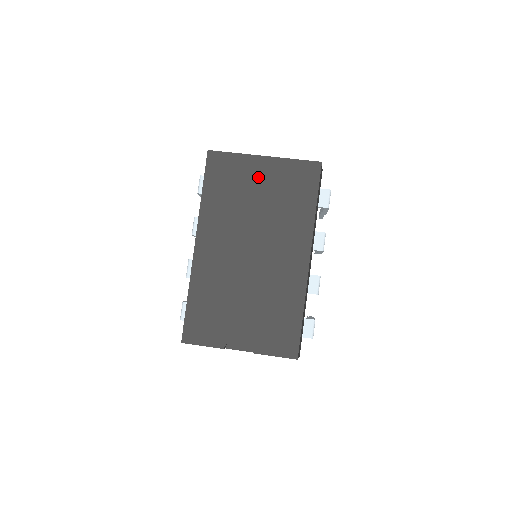
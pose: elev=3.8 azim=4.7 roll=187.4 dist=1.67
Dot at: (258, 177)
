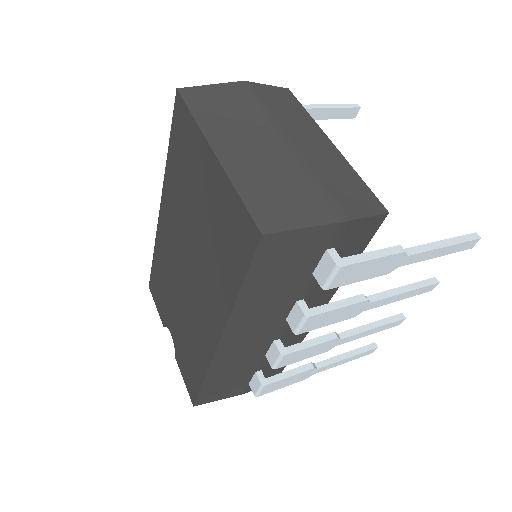
Dot at: (204, 181)
